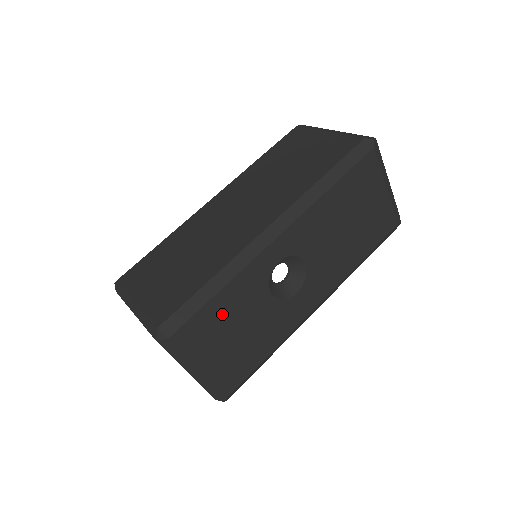
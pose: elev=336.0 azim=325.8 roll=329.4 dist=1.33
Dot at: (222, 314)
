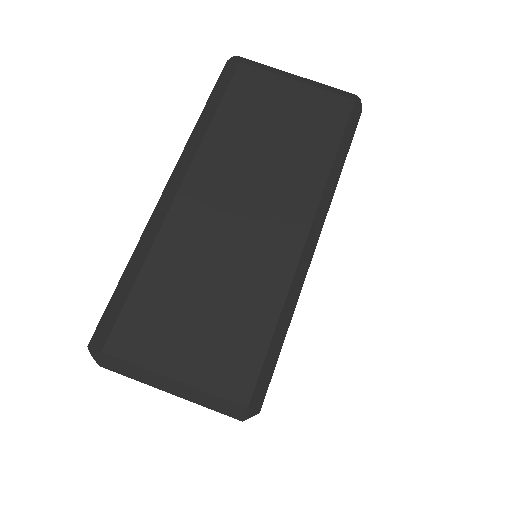
Dot at: occluded
